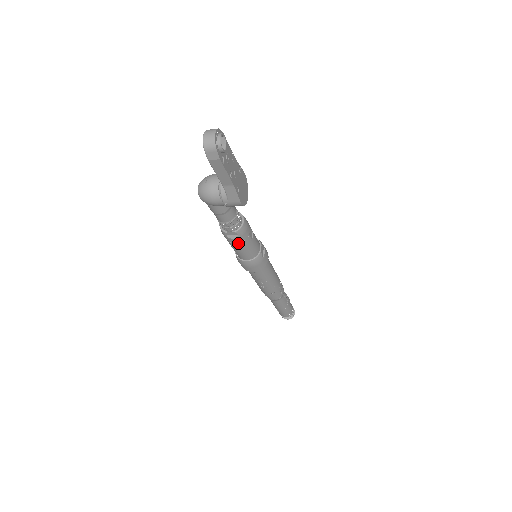
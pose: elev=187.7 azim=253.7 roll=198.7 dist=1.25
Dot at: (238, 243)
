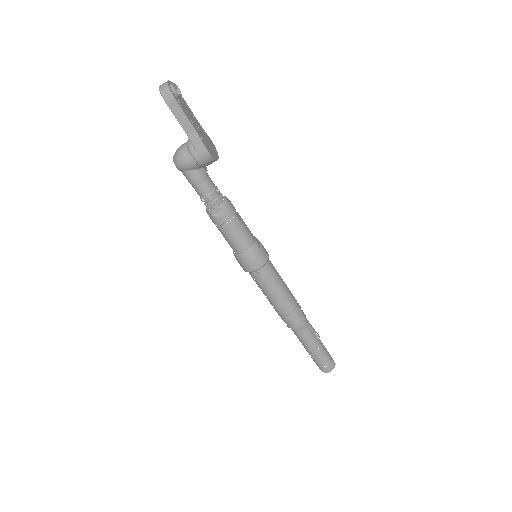
Dot at: (226, 223)
